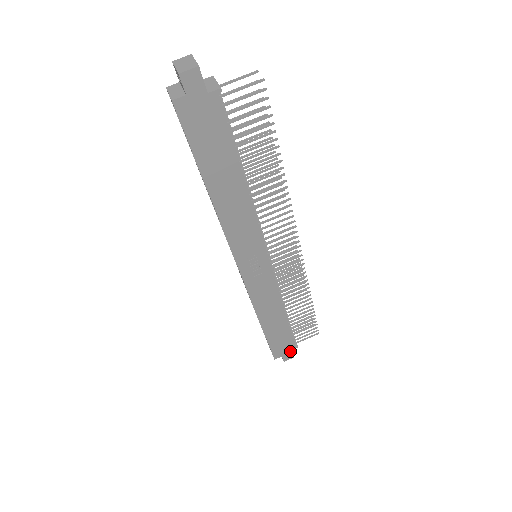
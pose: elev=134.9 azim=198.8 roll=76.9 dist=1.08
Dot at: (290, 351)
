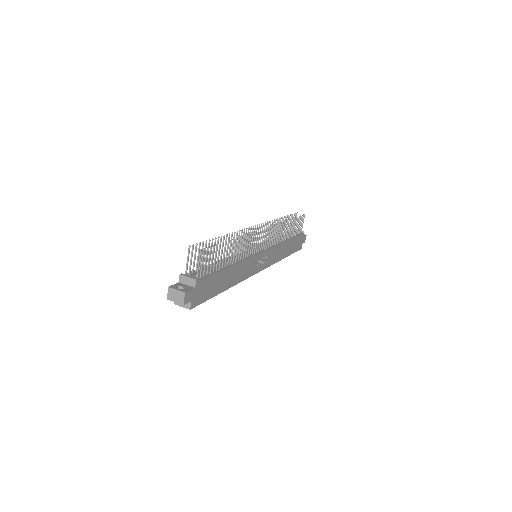
Dot at: (303, 237)
